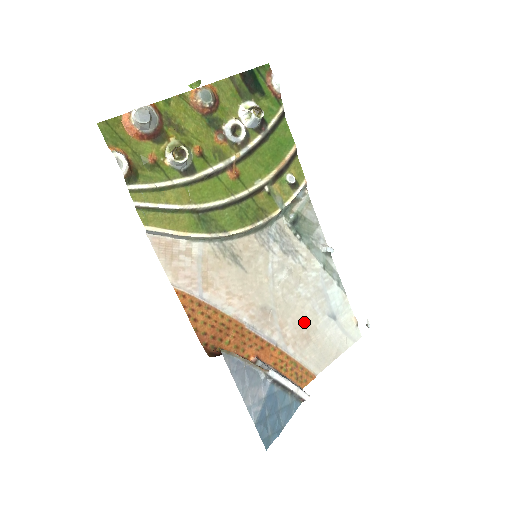
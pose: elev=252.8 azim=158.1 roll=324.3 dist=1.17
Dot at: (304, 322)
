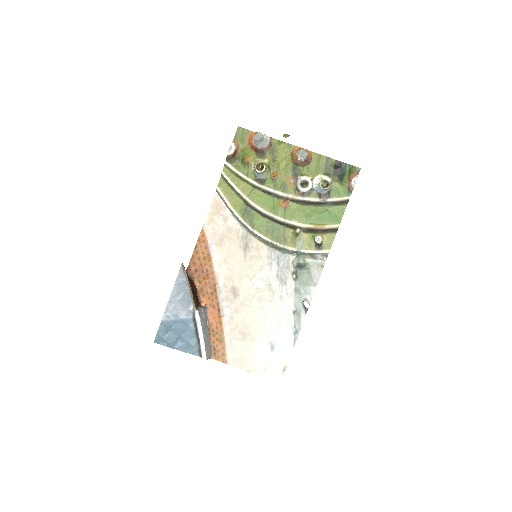
Dot at: (251, 326)
